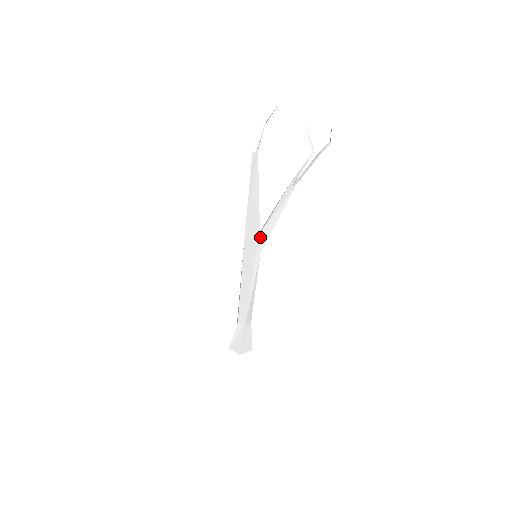
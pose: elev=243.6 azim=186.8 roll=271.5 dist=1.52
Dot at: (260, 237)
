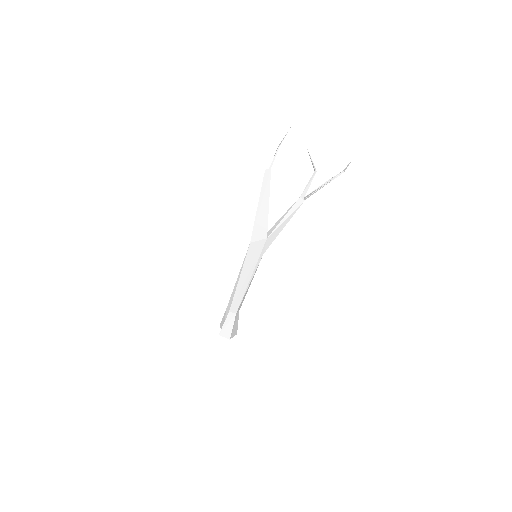
Dot at: (266, 241)
